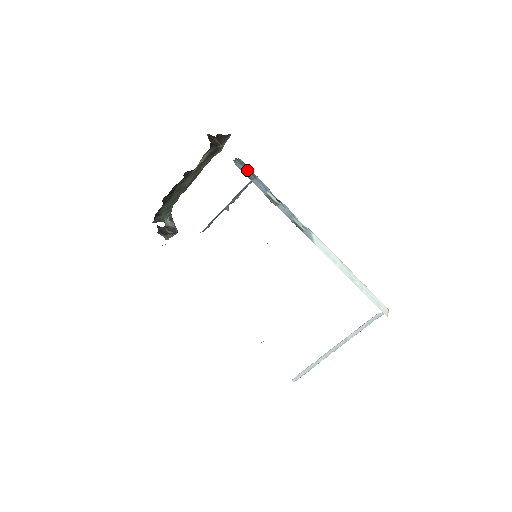
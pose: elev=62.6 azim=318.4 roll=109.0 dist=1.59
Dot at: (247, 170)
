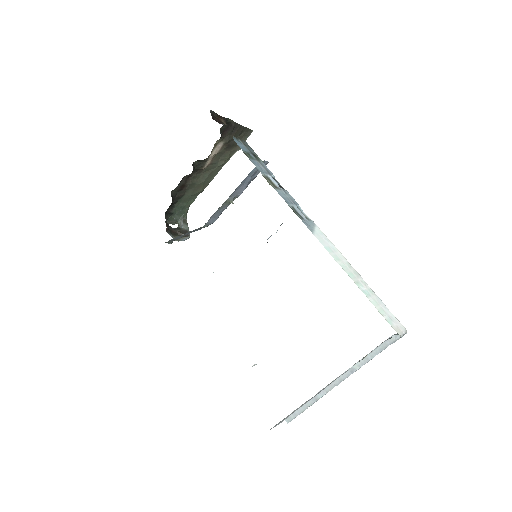
Dot at: (250, 151)
